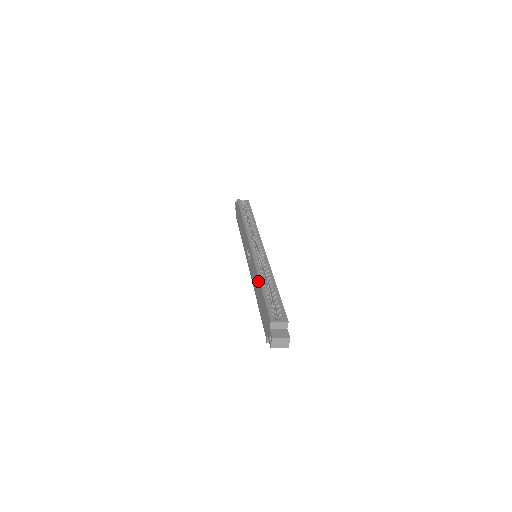
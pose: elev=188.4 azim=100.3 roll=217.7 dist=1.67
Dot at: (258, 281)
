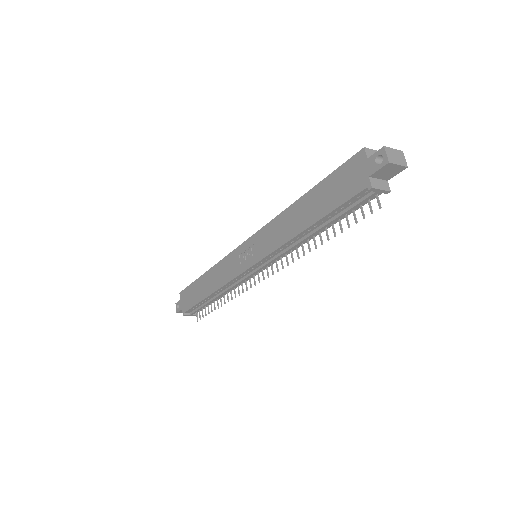
Dot at: (294, 206)
